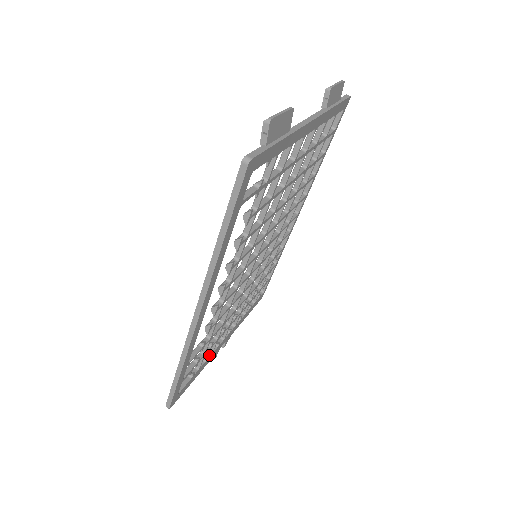
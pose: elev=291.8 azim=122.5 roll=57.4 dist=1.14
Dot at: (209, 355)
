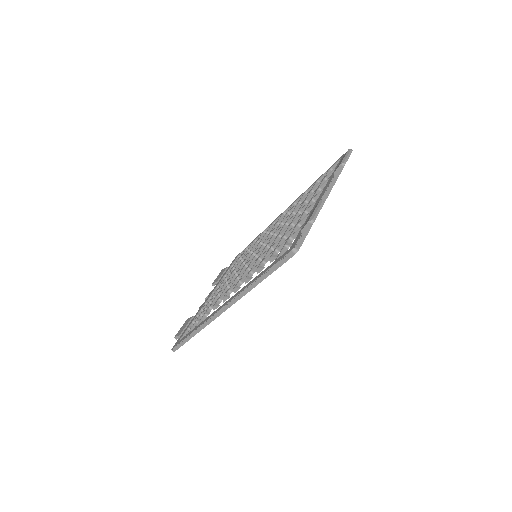
Dot at: occluded
